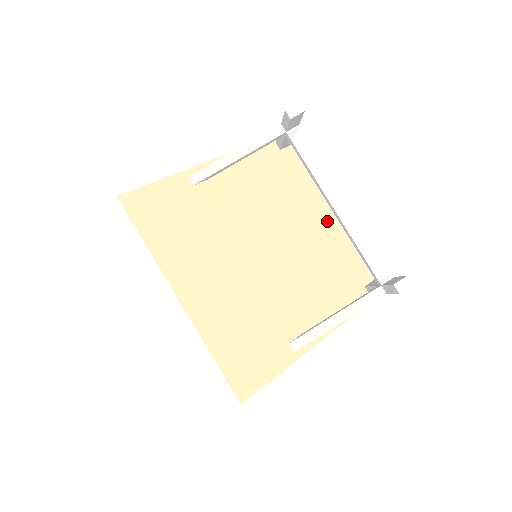
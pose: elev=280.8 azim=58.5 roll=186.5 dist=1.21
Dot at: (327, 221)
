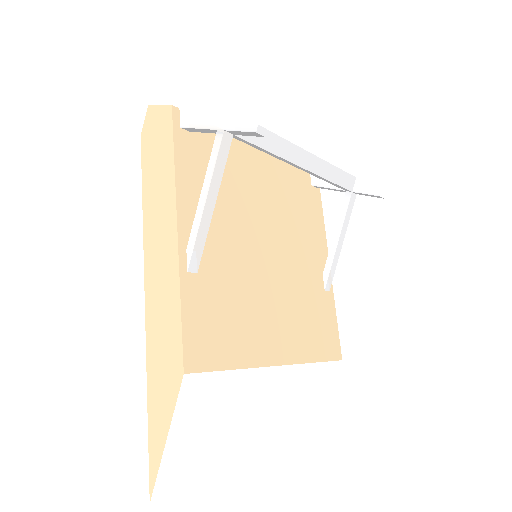
Dot at: (264, 161)
